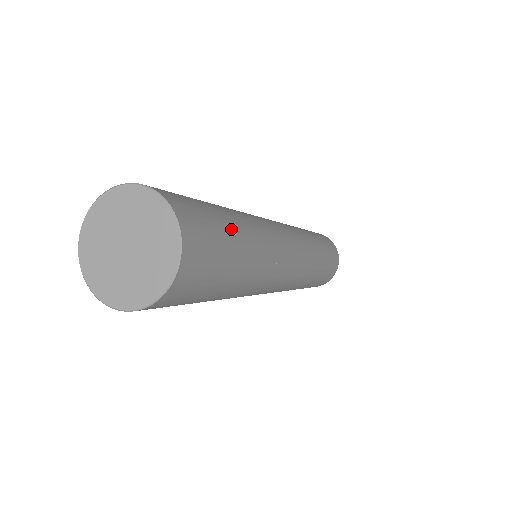
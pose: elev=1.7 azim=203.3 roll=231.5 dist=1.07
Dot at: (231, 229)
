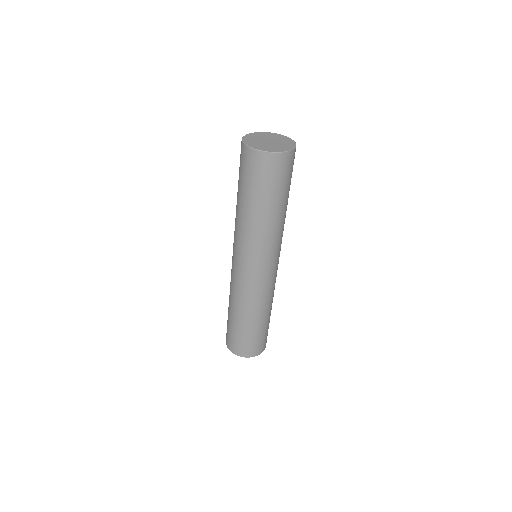
Dot at: occluded
